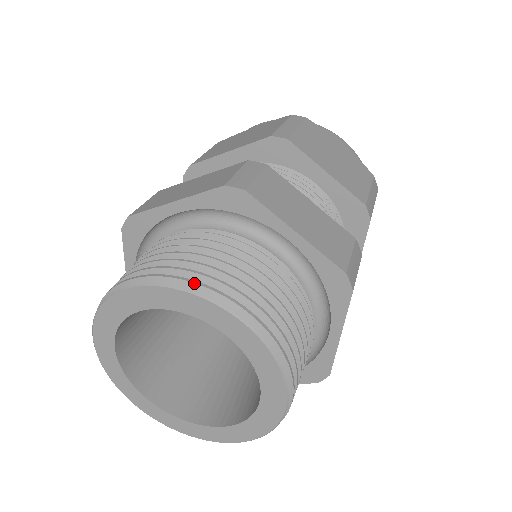
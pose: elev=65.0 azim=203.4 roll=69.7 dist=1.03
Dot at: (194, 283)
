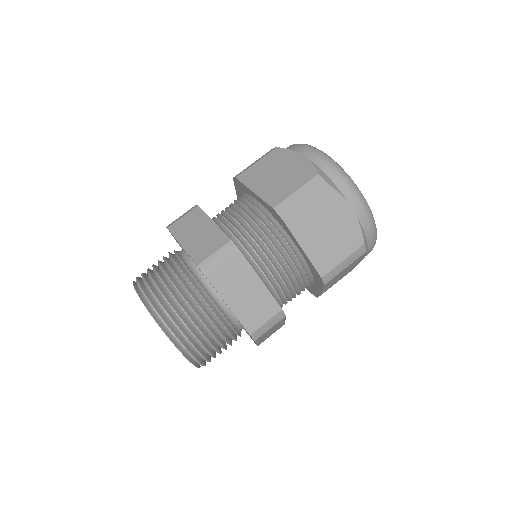
Dot at: (158, 316)
